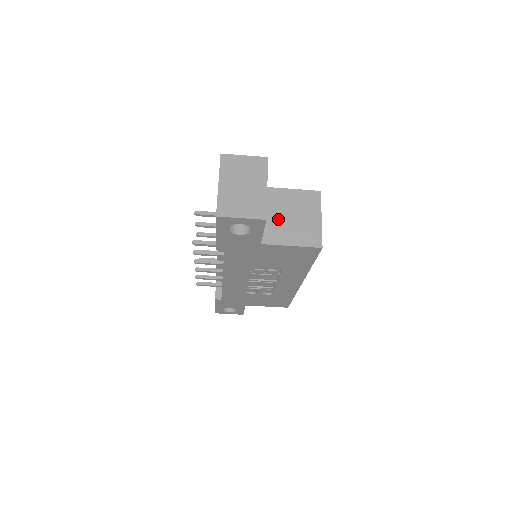
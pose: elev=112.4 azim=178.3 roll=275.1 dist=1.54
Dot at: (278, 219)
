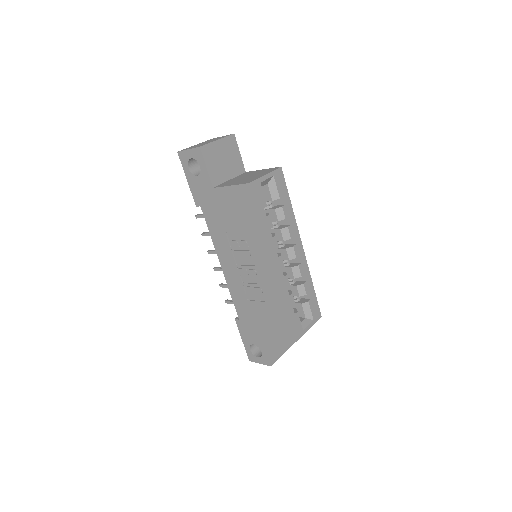
Dot at: (237, 179)
